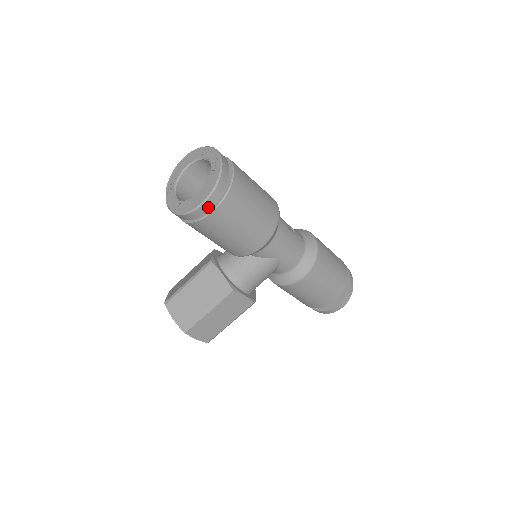
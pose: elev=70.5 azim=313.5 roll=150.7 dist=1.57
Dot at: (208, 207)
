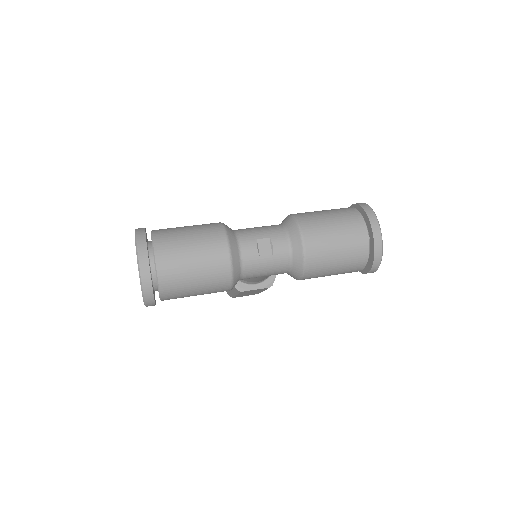
Dot at: (152, 305)
